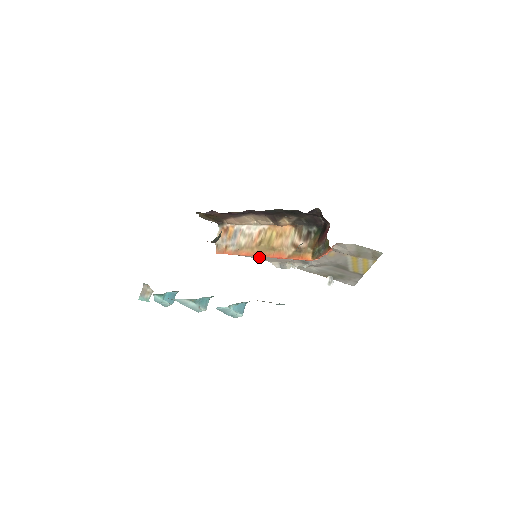
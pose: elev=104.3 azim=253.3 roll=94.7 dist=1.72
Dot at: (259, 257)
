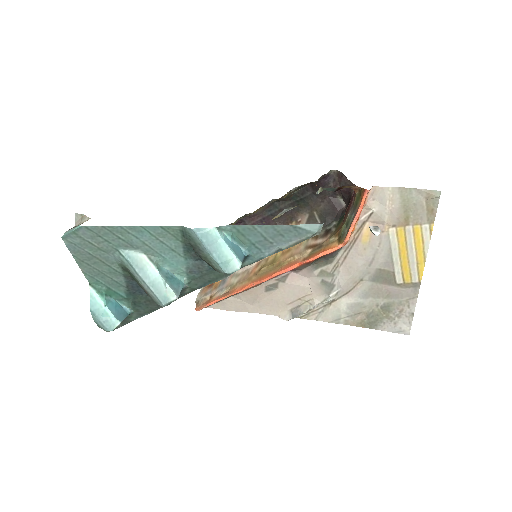
Dot at: (259, 307)
